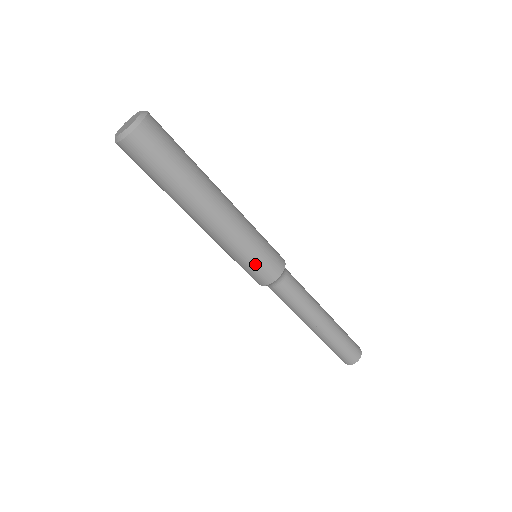
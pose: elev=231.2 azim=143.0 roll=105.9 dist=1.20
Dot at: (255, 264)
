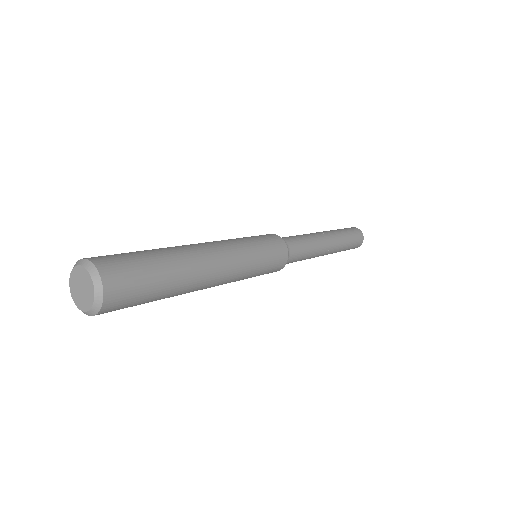
Dot at: occluded
